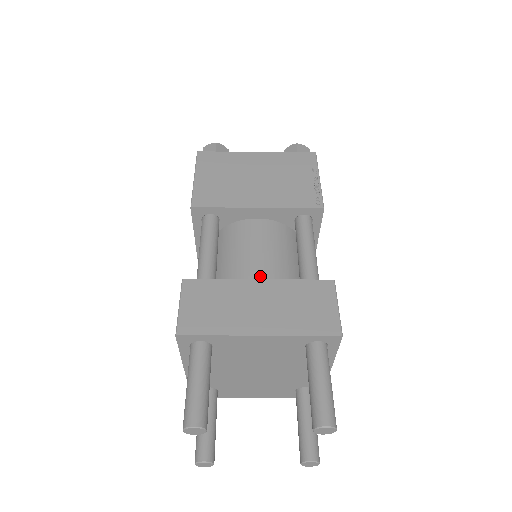
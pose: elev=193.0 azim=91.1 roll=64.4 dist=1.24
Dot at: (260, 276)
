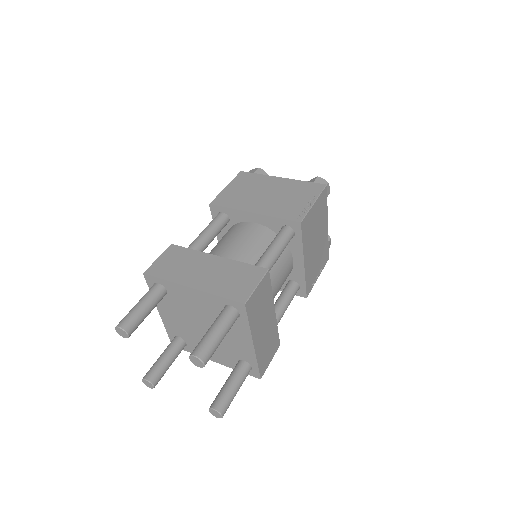
Dot at: occluded
